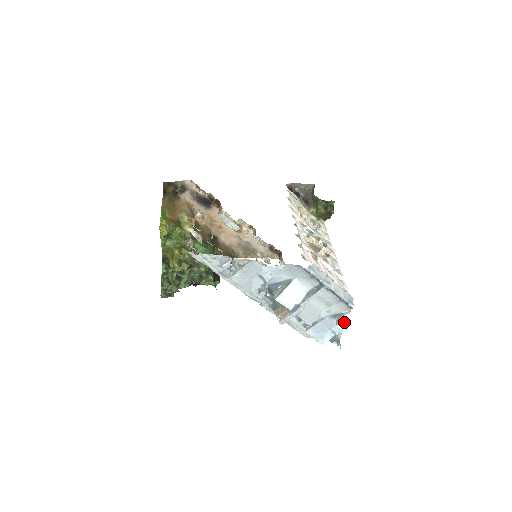
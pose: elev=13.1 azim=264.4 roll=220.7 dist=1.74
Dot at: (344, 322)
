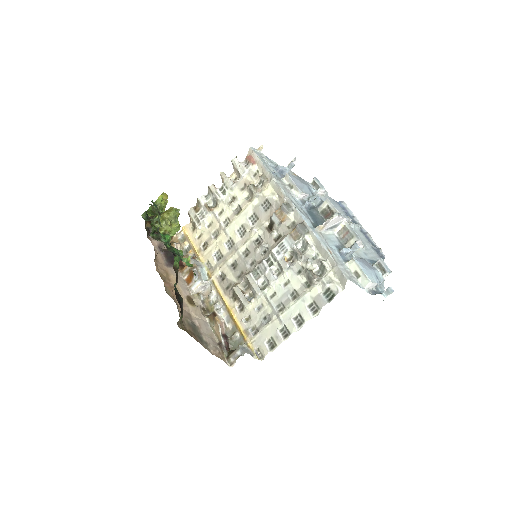
Dot at: occluded
